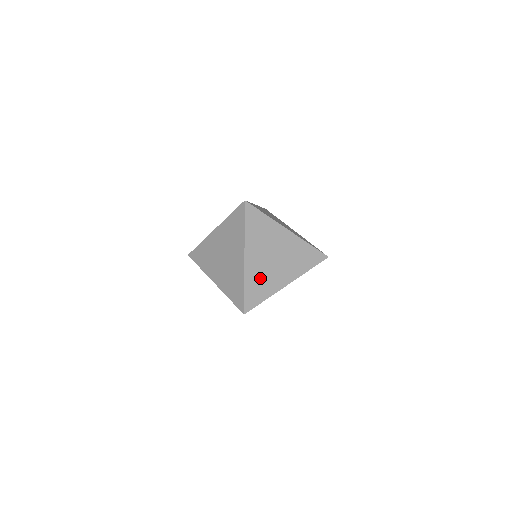
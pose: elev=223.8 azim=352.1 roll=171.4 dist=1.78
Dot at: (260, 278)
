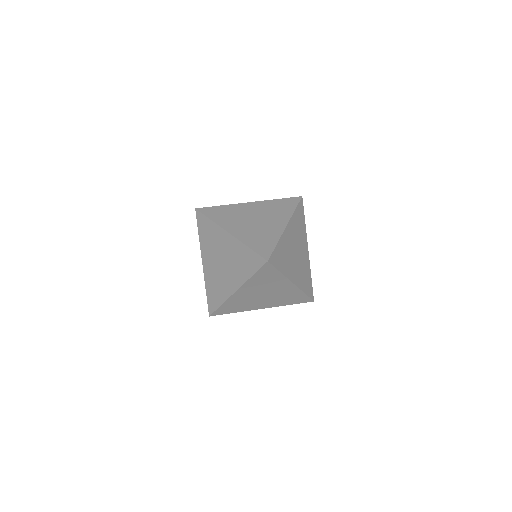
Dot at: (240, 303)
